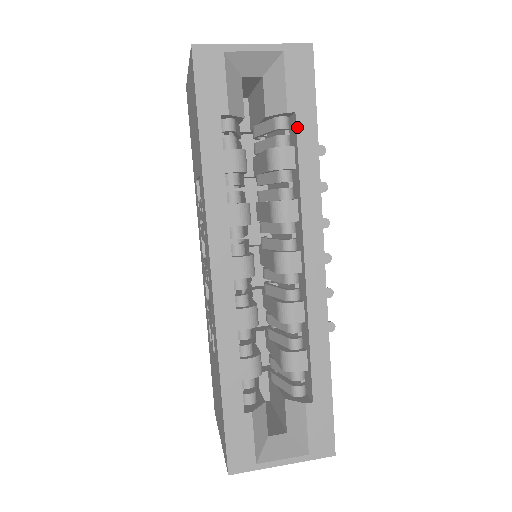
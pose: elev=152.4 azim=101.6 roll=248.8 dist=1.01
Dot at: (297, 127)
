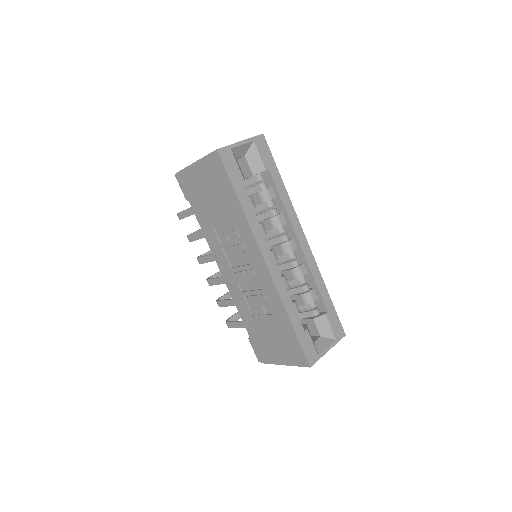
Dot at: (272, 176)
